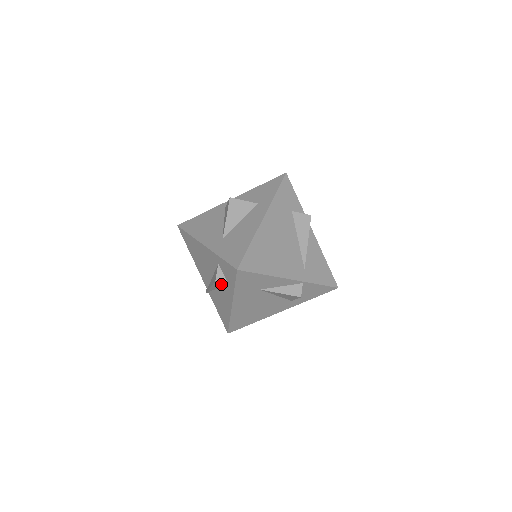
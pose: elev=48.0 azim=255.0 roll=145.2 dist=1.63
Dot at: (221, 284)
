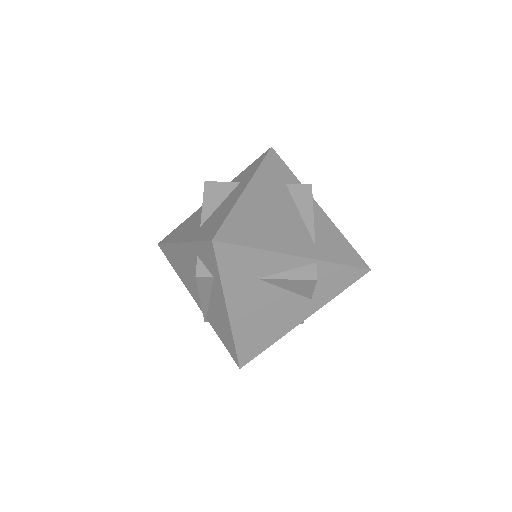
Dot at: (207, 284)
